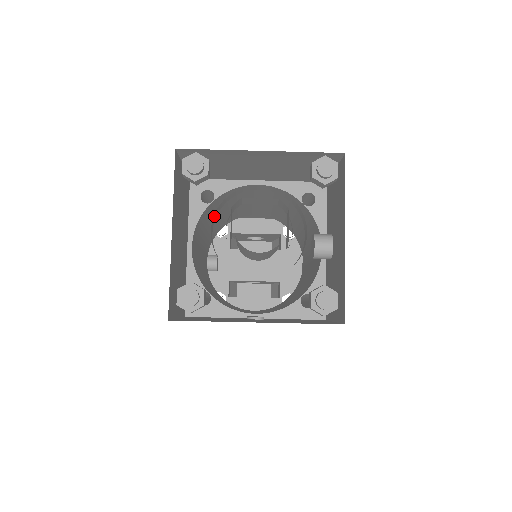
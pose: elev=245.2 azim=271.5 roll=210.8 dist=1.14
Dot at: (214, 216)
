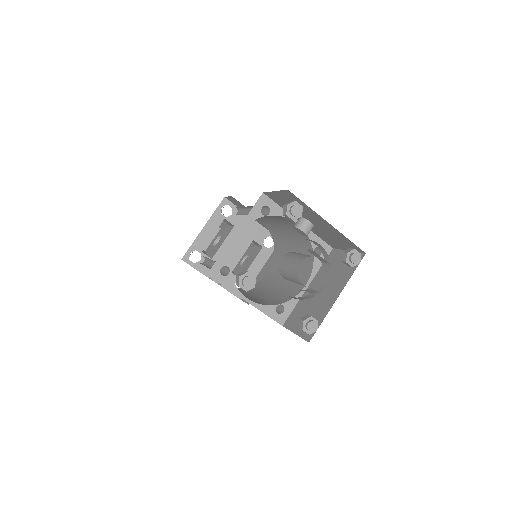
Dot at: occluded
